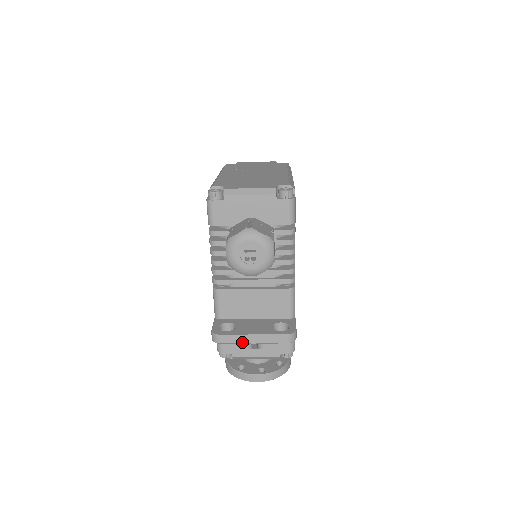
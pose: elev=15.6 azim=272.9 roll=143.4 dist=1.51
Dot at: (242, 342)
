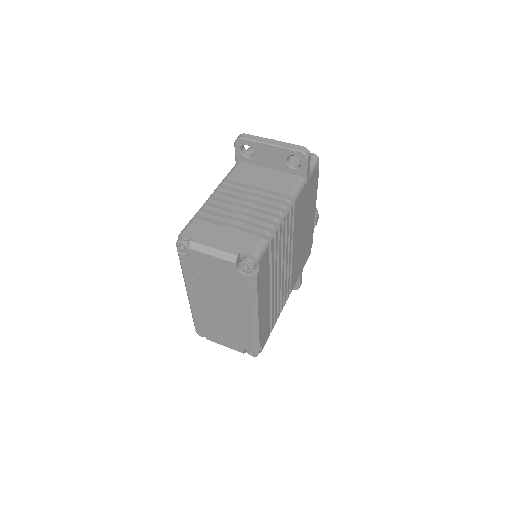
Dot at: occluded
